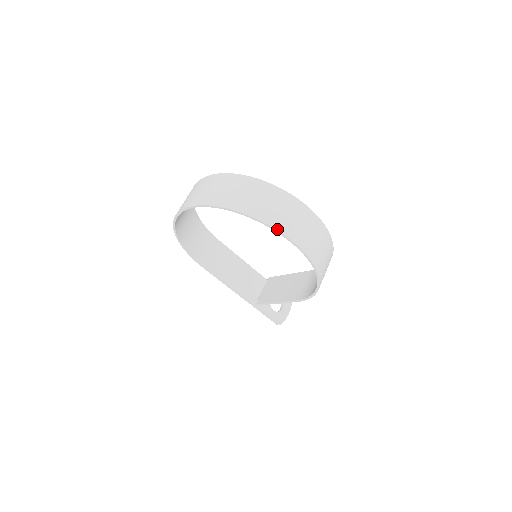
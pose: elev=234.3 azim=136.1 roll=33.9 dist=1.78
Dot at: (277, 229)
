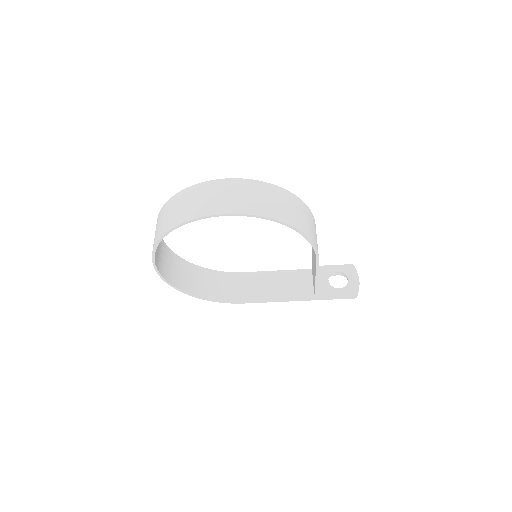
Dot at: (196, 217)
